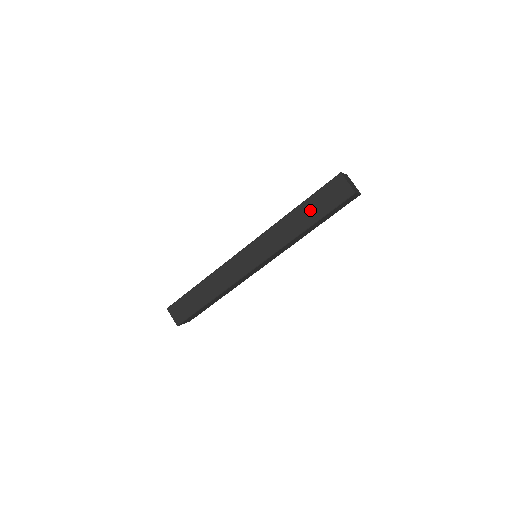
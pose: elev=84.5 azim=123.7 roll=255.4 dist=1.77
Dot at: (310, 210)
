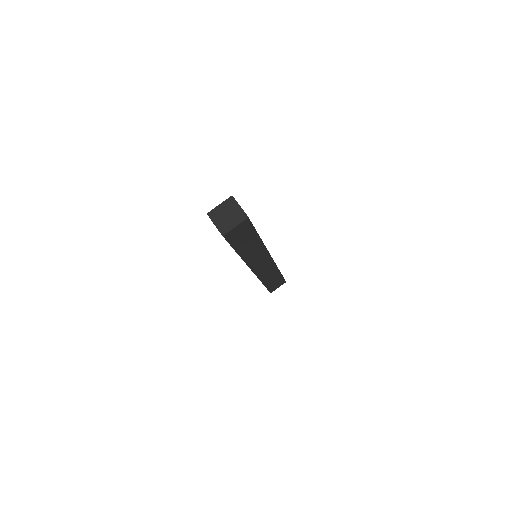
Dot at: occluded
